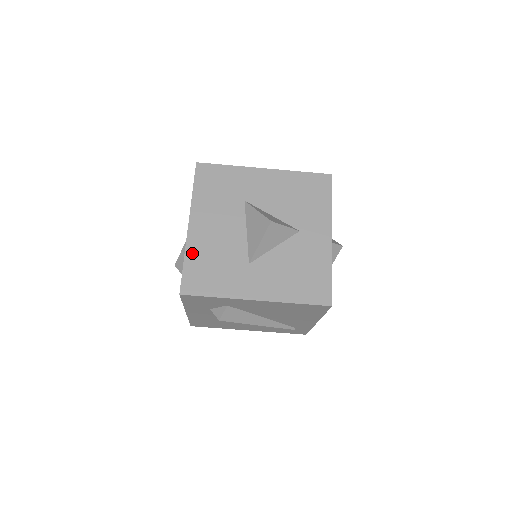
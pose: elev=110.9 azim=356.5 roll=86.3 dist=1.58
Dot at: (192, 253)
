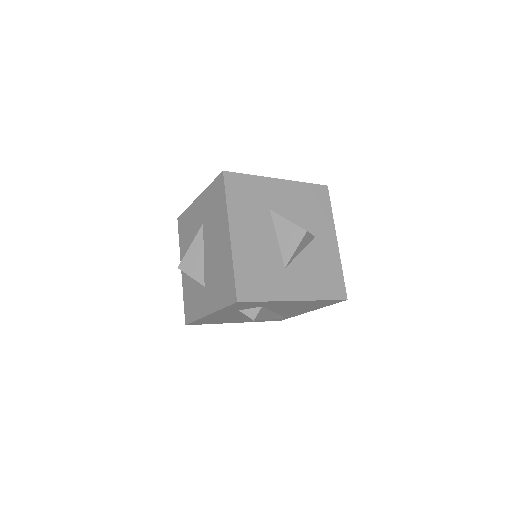
Dot at: (239, 261)
